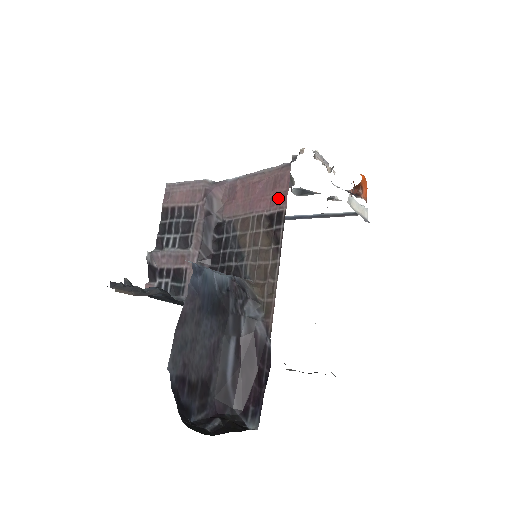
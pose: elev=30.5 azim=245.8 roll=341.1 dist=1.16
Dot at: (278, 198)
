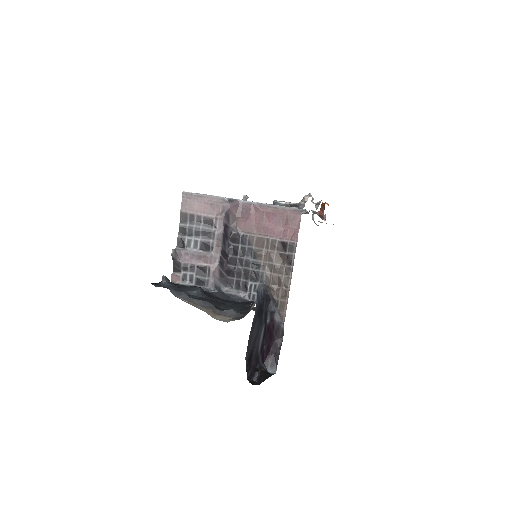
Dot at: (290, 232)
